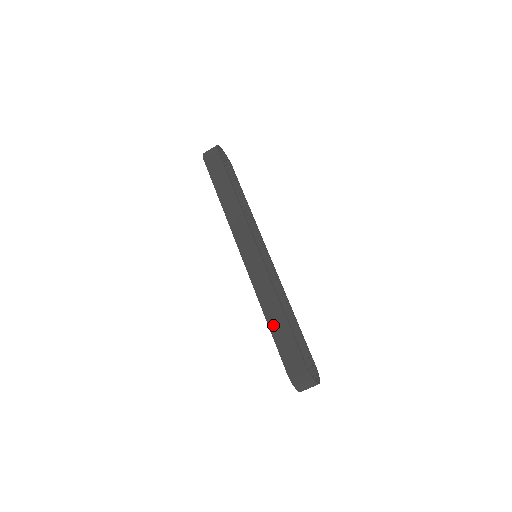
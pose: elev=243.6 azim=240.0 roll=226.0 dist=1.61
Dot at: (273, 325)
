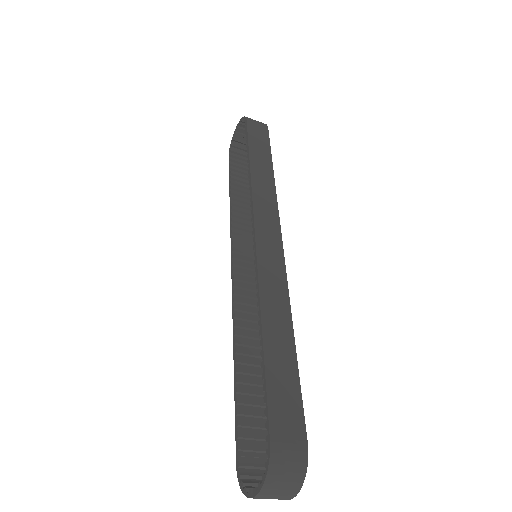
Dot at: (272, 349)
